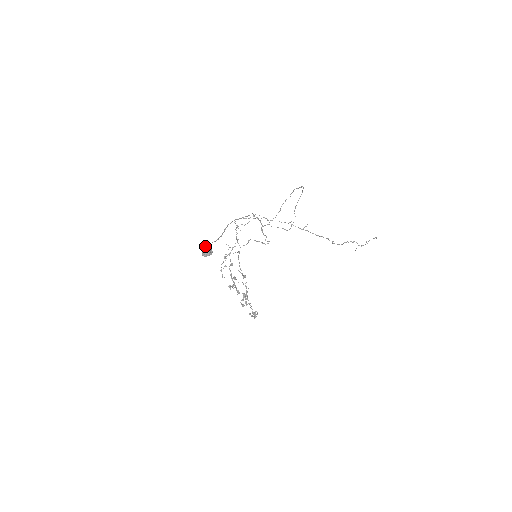
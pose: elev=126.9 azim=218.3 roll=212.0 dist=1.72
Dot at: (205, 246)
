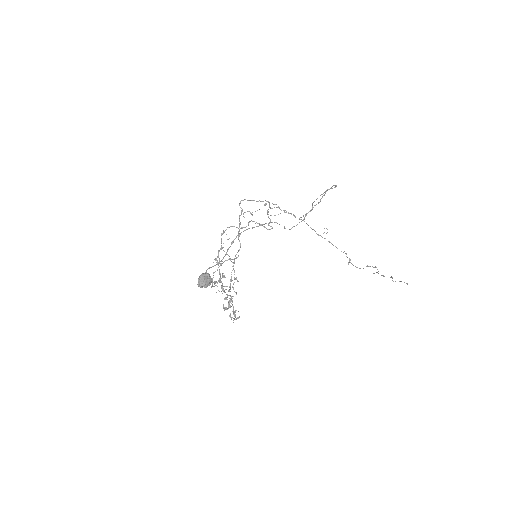
Dot at: (204, 273)
